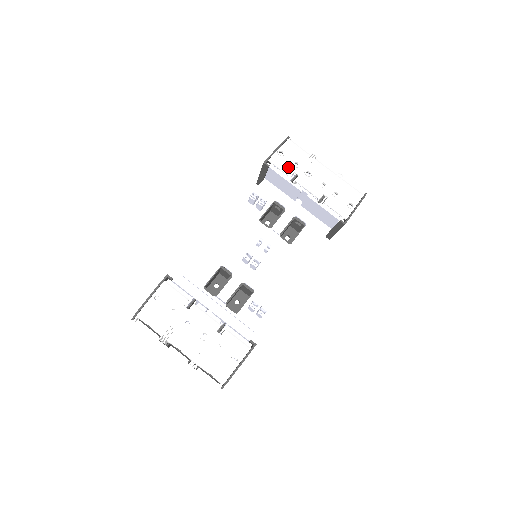
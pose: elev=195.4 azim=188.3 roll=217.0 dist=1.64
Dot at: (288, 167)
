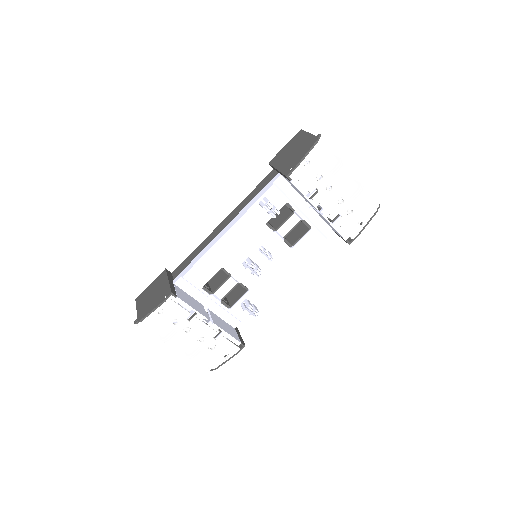
Dot at: (311, 182)
